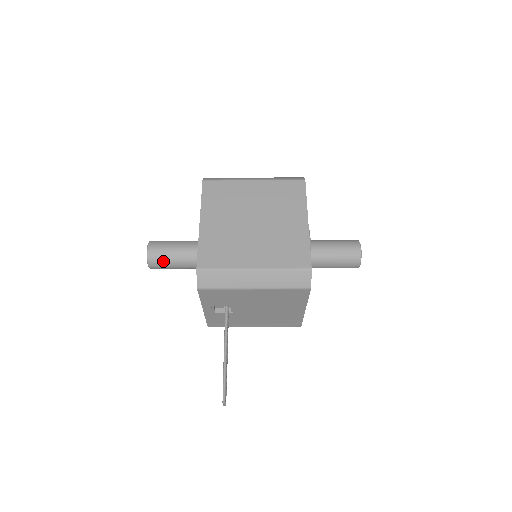
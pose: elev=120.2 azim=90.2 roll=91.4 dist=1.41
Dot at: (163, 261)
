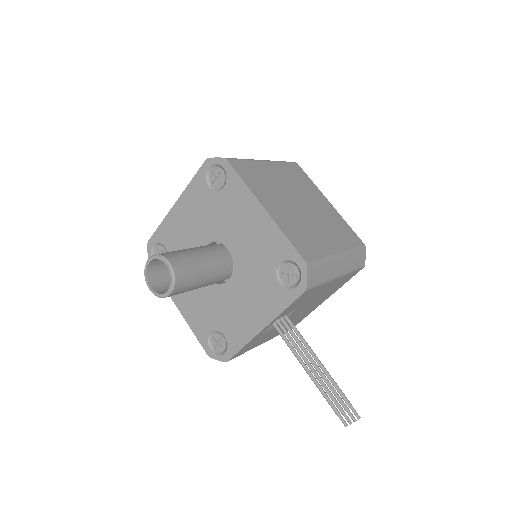
Dot at: (191, 279)
